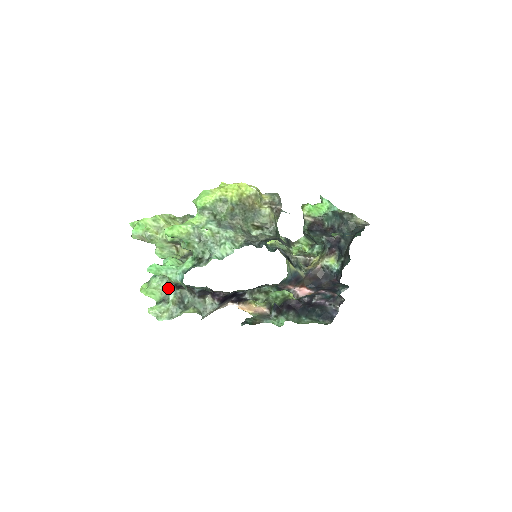
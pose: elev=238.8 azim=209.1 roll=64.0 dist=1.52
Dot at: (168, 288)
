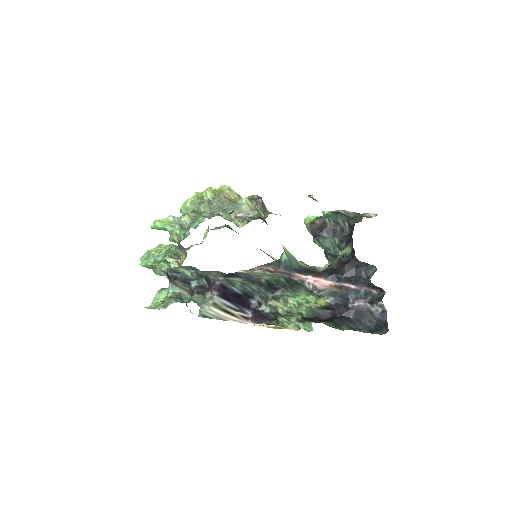
Dot at: occluded
